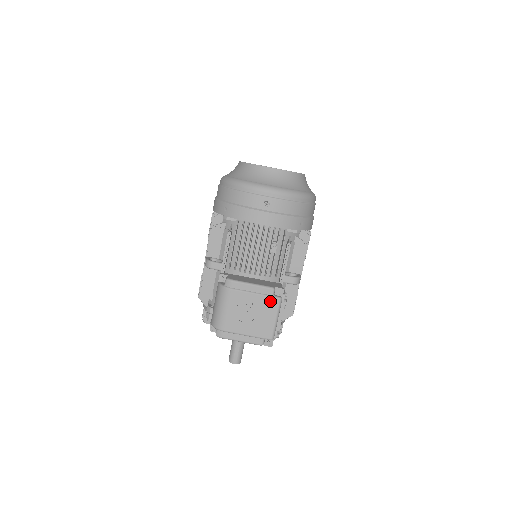
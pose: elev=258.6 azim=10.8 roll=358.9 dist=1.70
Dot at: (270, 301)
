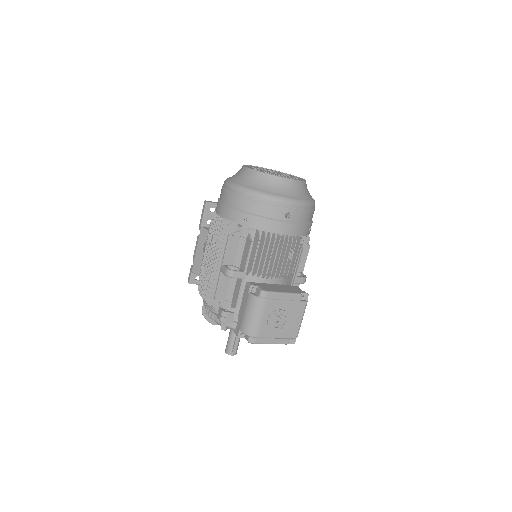
Dot at: (298, 306)
